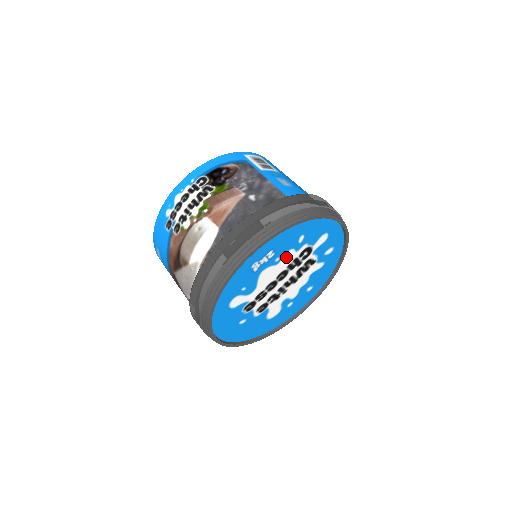
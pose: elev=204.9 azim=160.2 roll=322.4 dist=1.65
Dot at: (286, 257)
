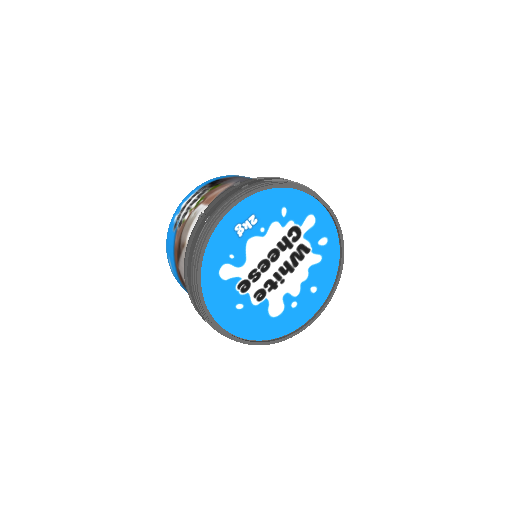
Dot at: (272, 231)
